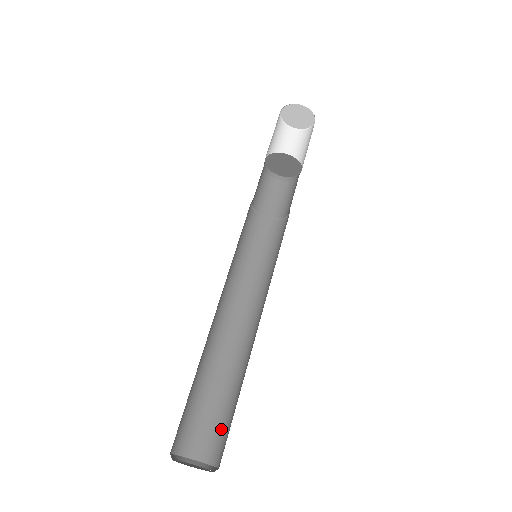
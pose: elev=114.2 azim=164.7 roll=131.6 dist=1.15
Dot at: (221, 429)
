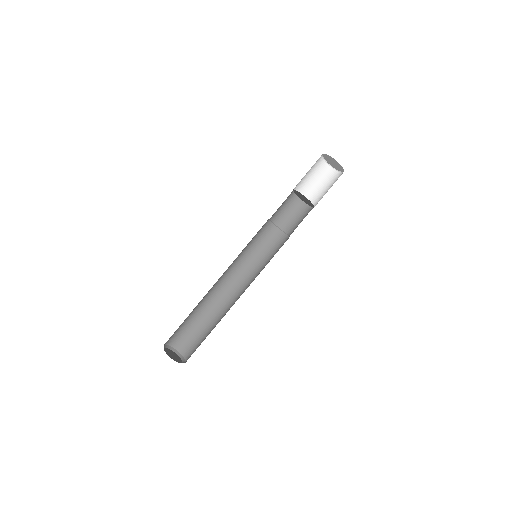
Dot at: (195, 341)
